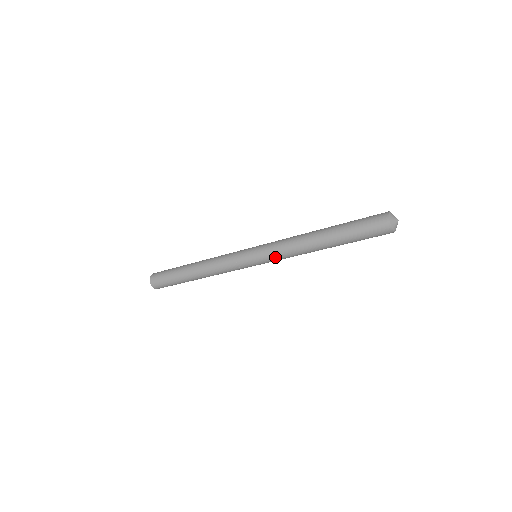
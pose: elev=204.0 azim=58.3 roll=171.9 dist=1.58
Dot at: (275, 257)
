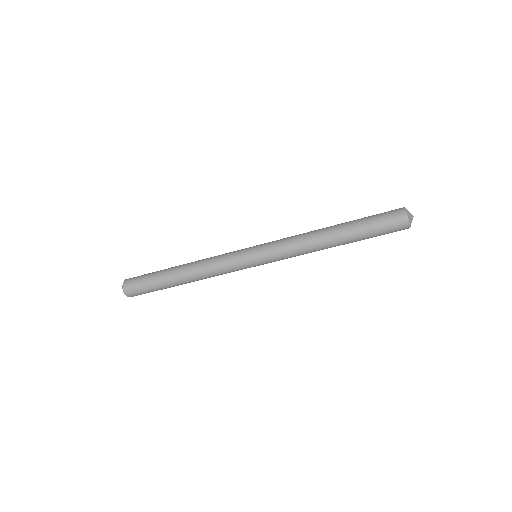
Dot at: (280, 255)
